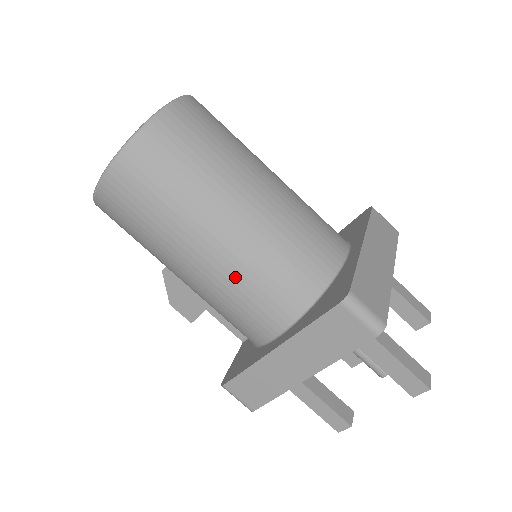
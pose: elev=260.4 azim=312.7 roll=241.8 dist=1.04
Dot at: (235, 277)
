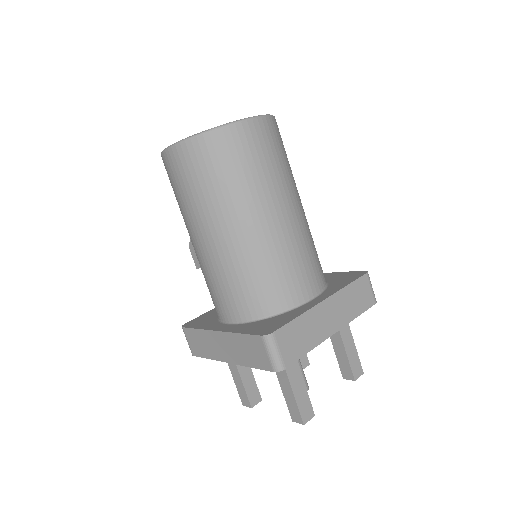
Dot at: (218, 269)
